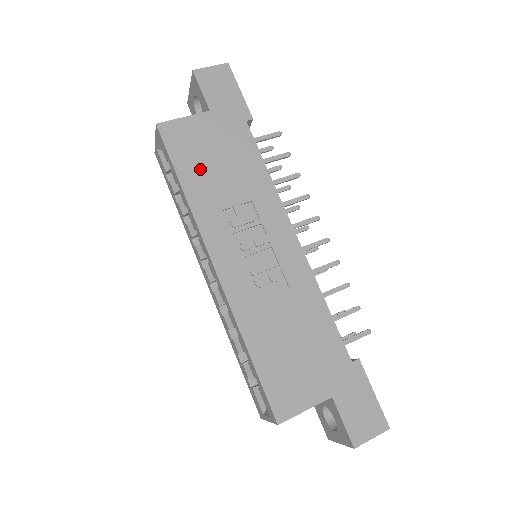
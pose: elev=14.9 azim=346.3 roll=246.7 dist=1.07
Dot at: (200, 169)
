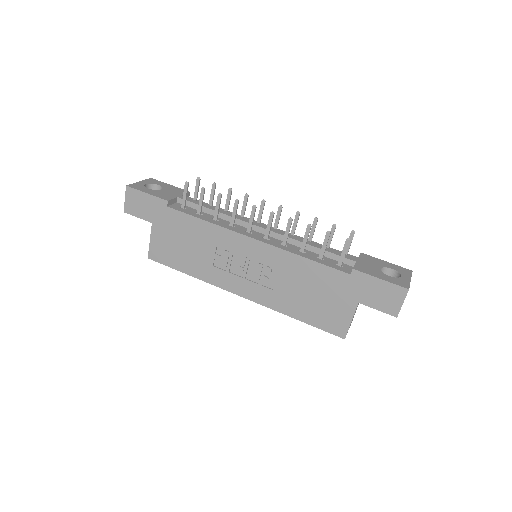
Dot at: (183, 258)
